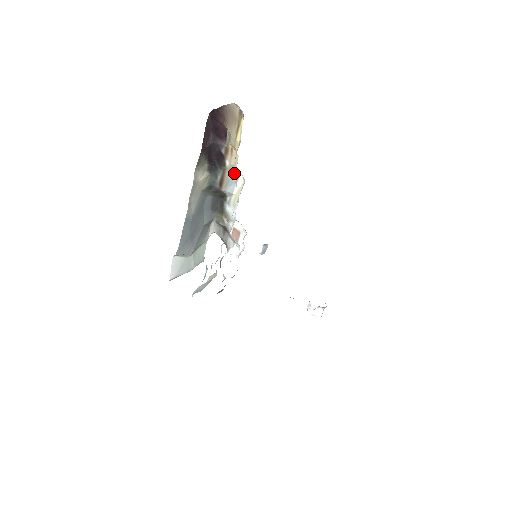
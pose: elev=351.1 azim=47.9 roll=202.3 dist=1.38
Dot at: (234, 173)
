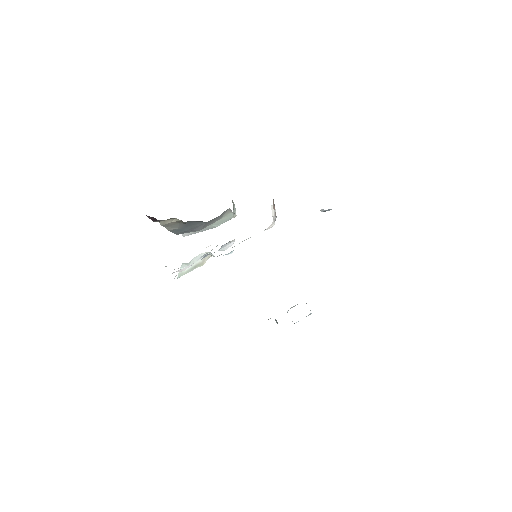
Dot at: occluded
